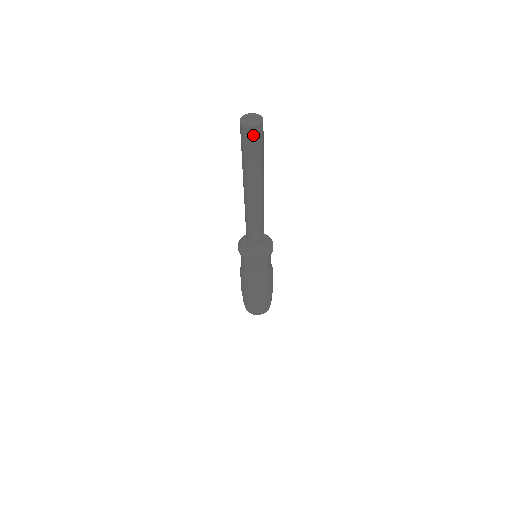
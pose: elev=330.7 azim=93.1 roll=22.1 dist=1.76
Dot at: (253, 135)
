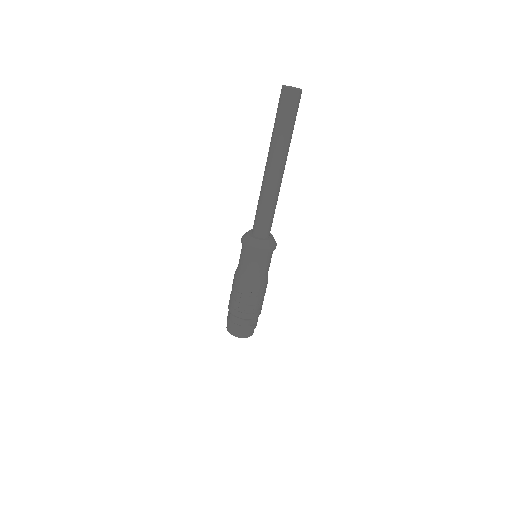
Dot at: (289, 97)
